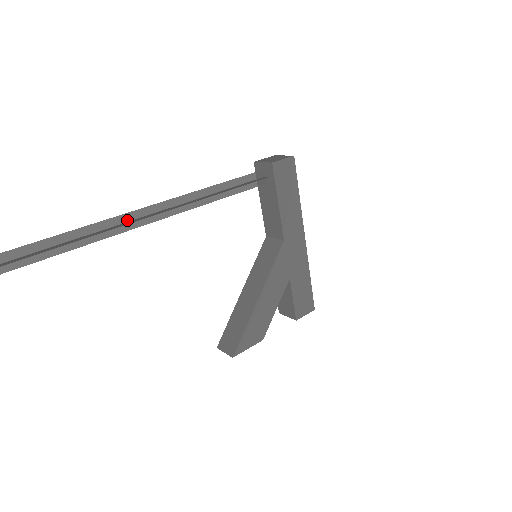
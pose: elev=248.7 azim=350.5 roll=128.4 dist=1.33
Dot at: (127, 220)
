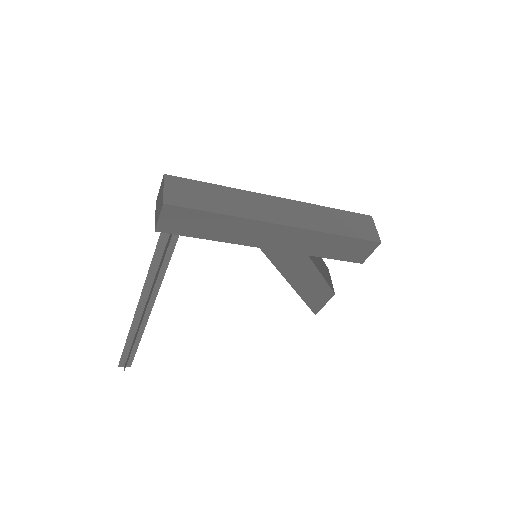
Dot at: (139, 318)
